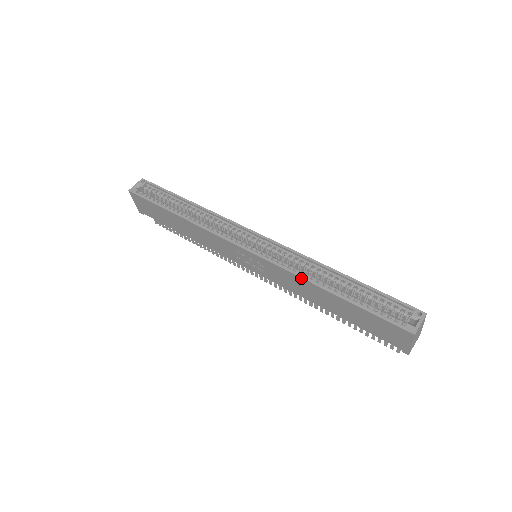
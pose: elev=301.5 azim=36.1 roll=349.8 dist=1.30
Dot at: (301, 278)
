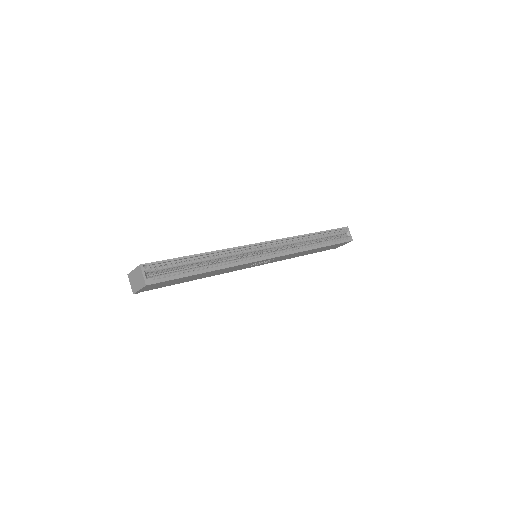
Dot at: (304, 251)
